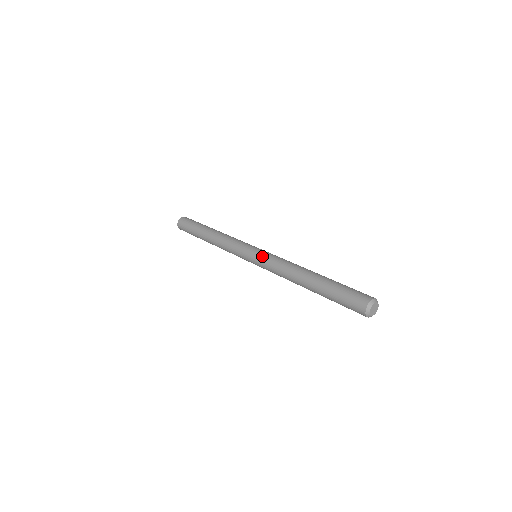
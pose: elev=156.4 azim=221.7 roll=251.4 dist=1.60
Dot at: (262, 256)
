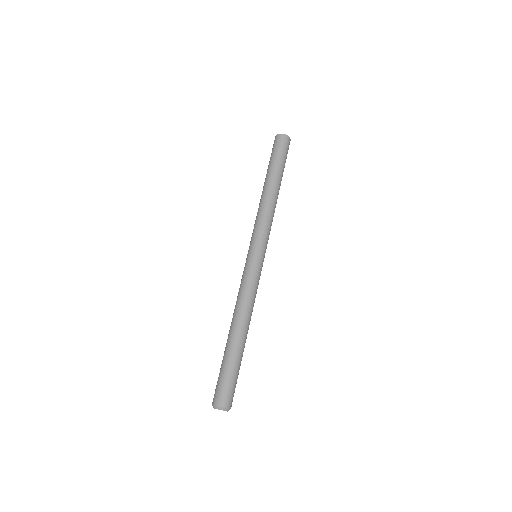
Dot at: (253, 268)
